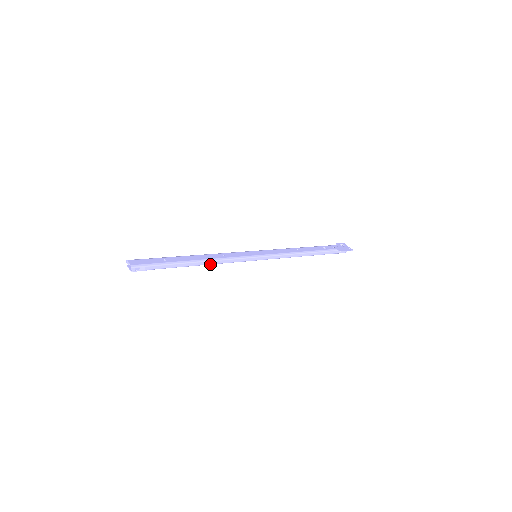
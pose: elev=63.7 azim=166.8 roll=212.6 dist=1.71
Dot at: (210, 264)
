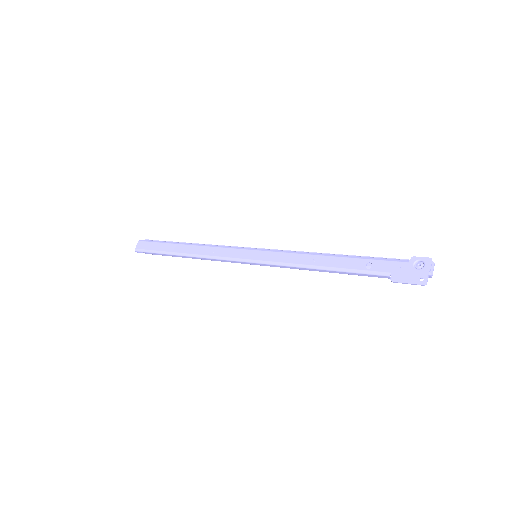
Dot at: (198, 258)
